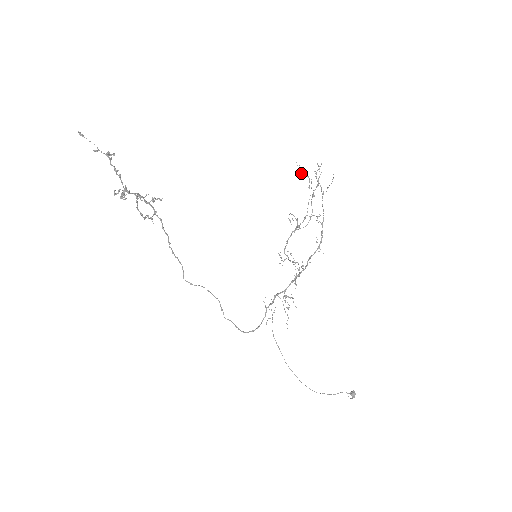
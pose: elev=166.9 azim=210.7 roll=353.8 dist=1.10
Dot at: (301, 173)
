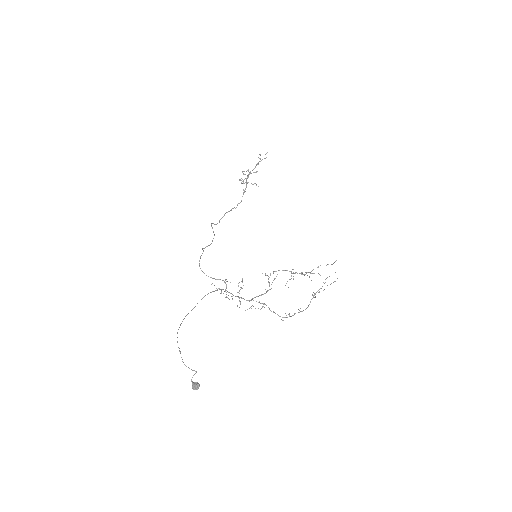
Dot at: occluded
